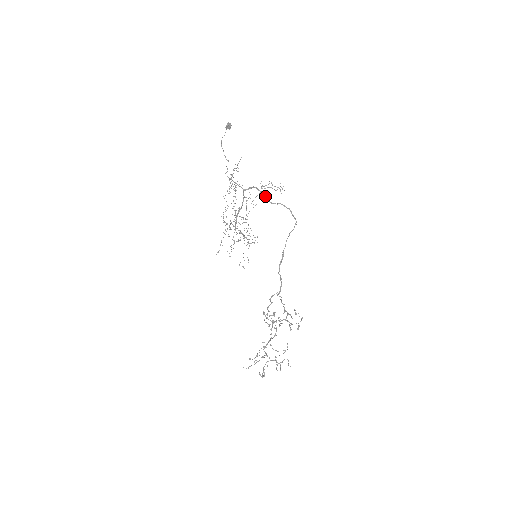
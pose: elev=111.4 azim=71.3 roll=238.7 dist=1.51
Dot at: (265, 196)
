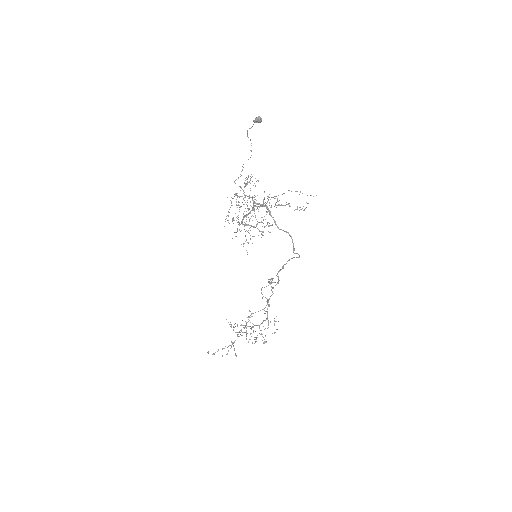
Dot at: occluded
